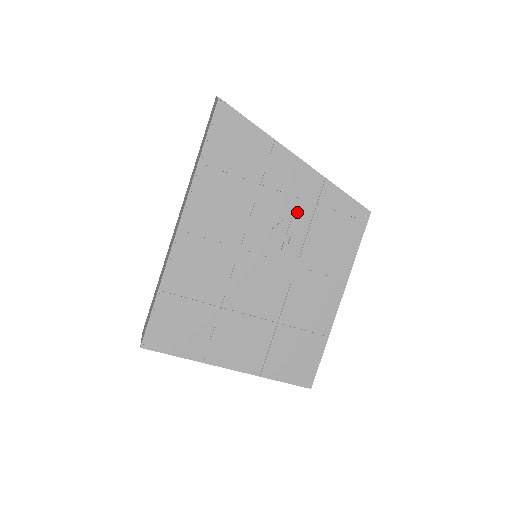
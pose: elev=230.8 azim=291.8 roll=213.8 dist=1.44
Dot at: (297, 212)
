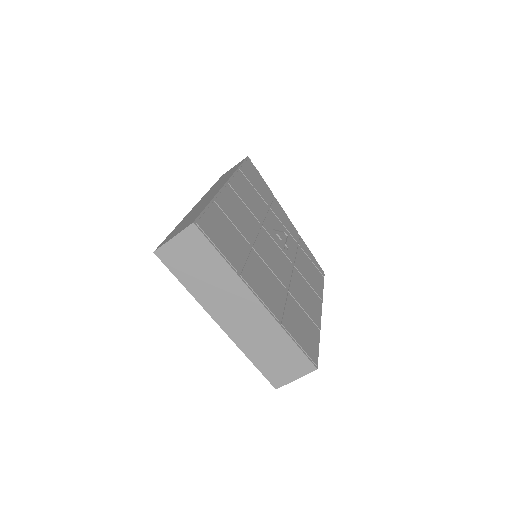
Dot at: (289, 238)
